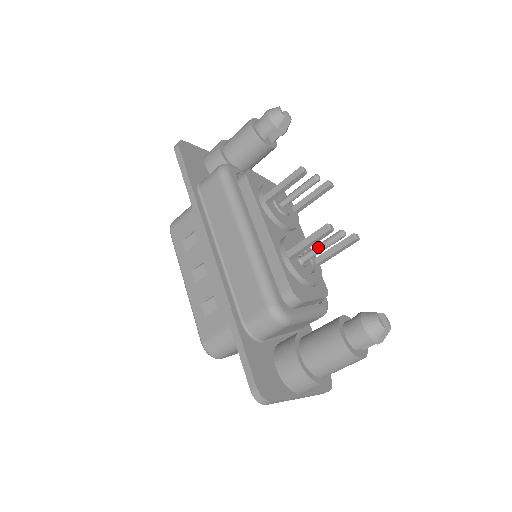
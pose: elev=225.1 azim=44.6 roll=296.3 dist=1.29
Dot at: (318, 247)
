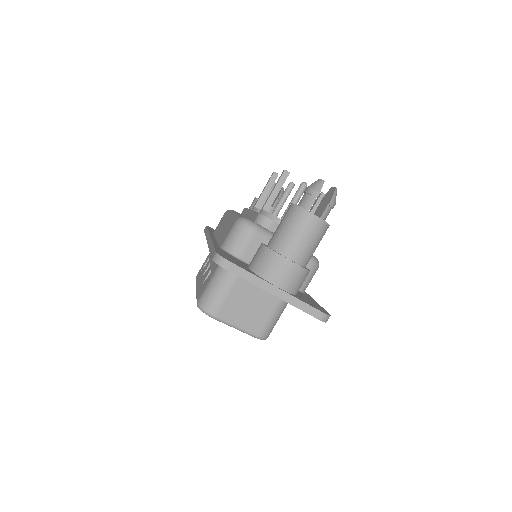
Dot at: (289, 203)
